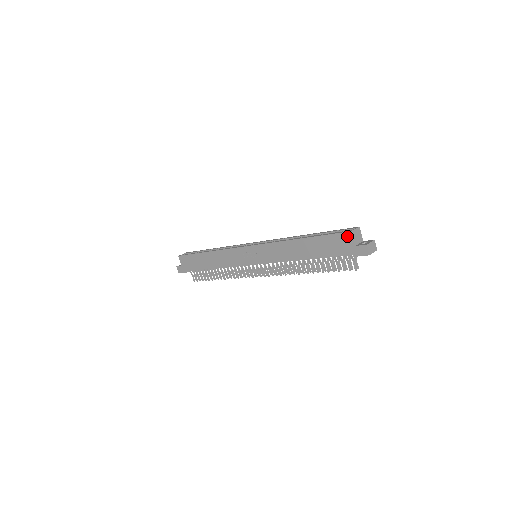
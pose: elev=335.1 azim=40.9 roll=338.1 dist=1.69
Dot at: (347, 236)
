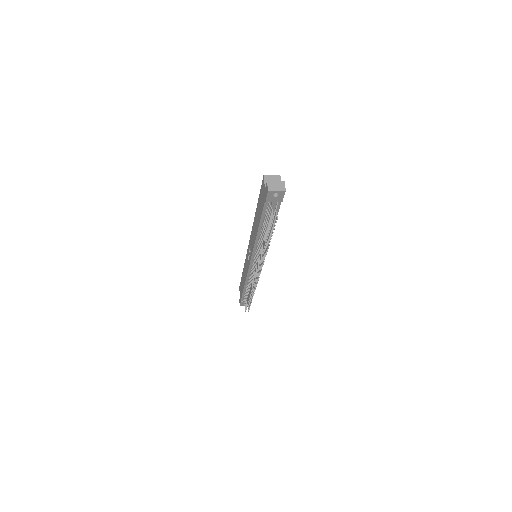
Dot at: (263, 183)
